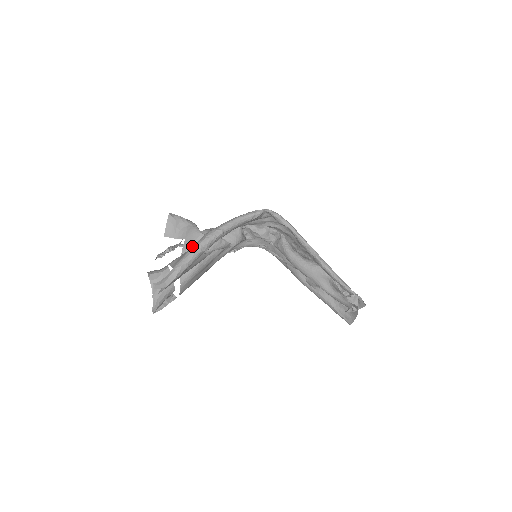
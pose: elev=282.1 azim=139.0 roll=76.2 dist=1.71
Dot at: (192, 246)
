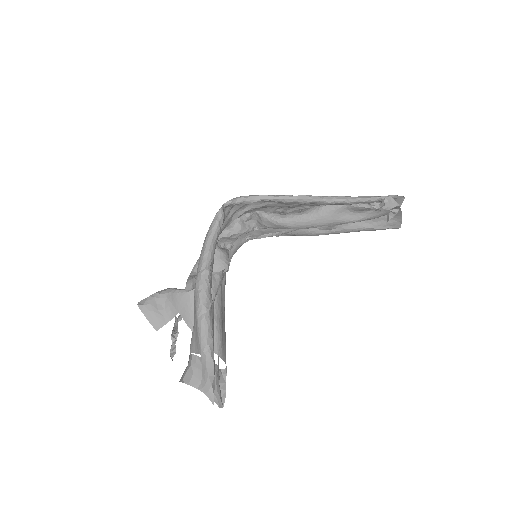
Dot at: (193, 313)
